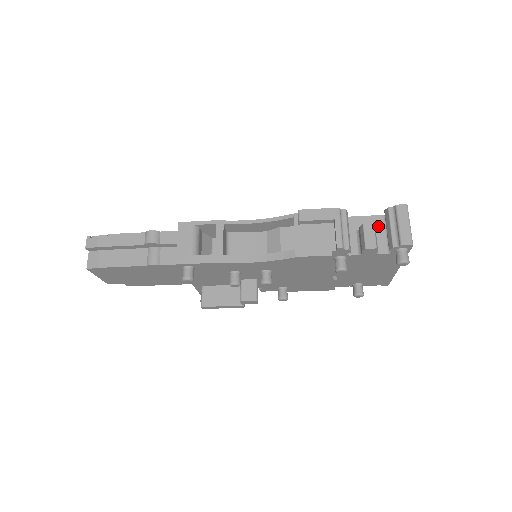
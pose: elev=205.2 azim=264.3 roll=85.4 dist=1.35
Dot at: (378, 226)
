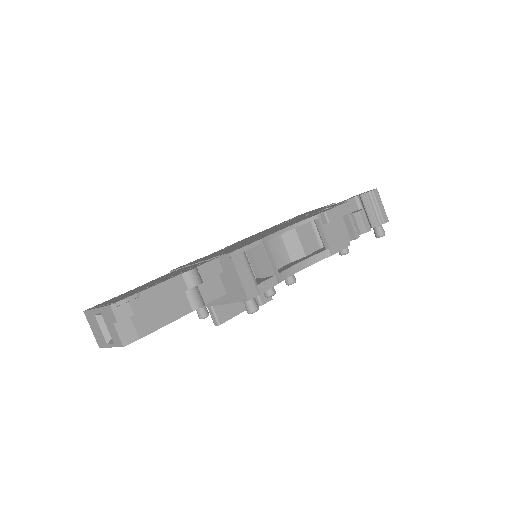
Dot at: (355, 208)
